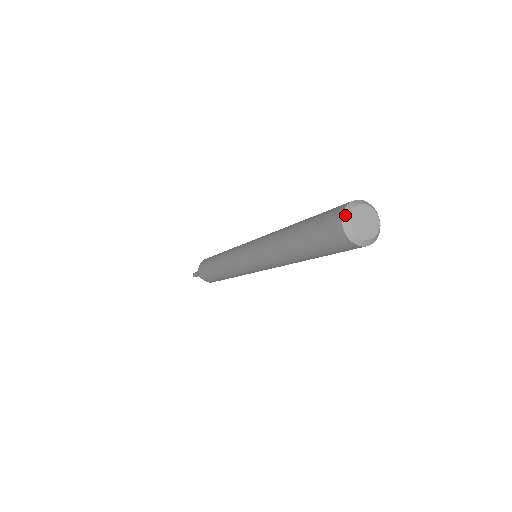
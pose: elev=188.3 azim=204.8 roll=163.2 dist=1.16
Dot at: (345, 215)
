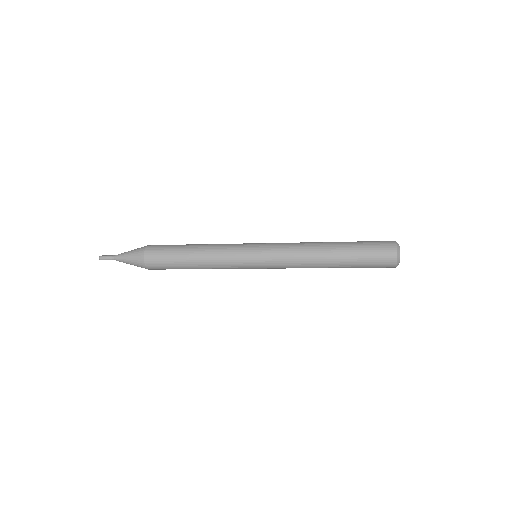
Dot at: (398, 251)
